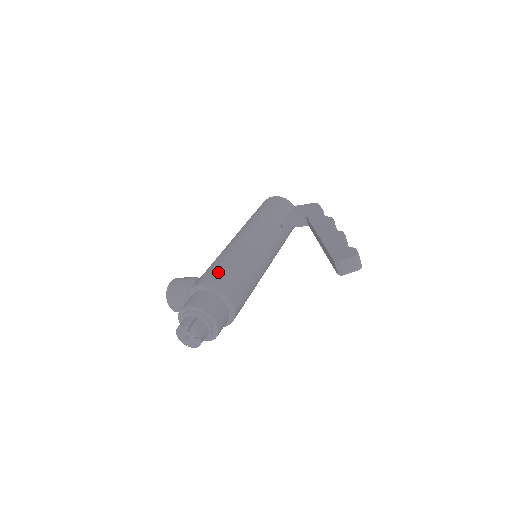
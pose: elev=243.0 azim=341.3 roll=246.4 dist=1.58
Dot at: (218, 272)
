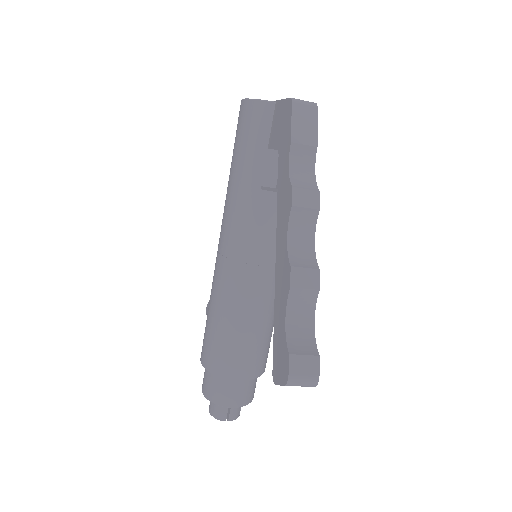
Dot at: (207, 340)
